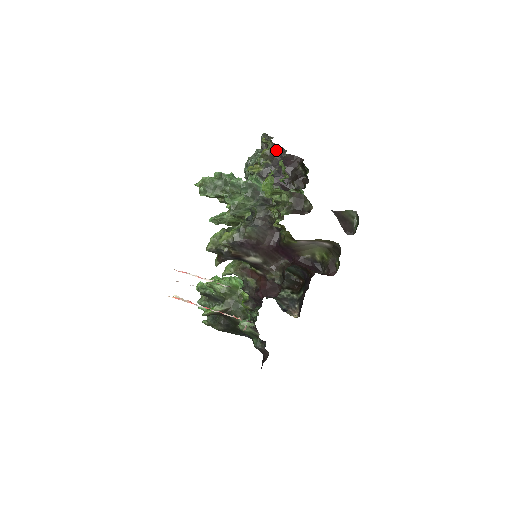
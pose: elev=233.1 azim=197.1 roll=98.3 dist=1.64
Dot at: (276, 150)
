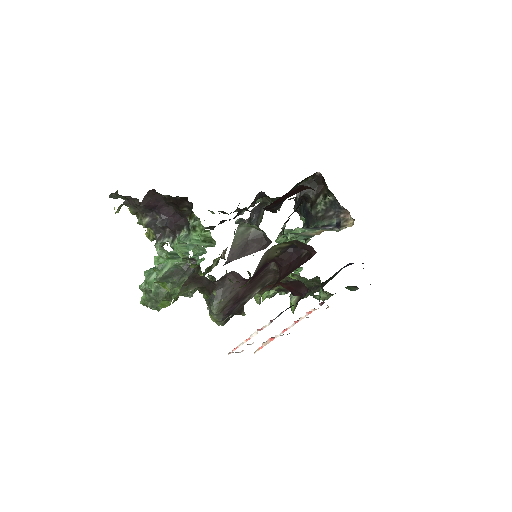
Dot at: (133, 205)
